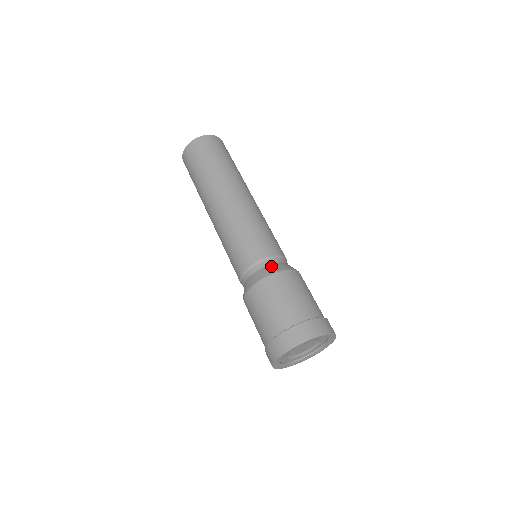
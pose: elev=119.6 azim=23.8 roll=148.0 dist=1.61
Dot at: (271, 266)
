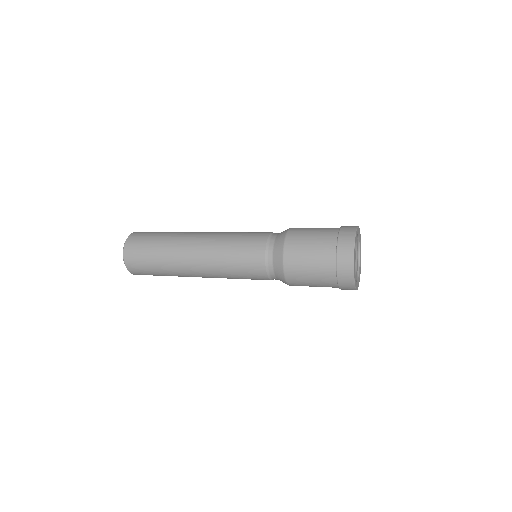
Dot at: (279, 234)
